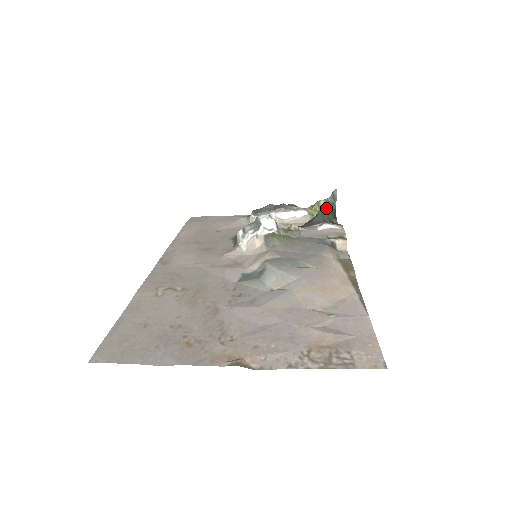
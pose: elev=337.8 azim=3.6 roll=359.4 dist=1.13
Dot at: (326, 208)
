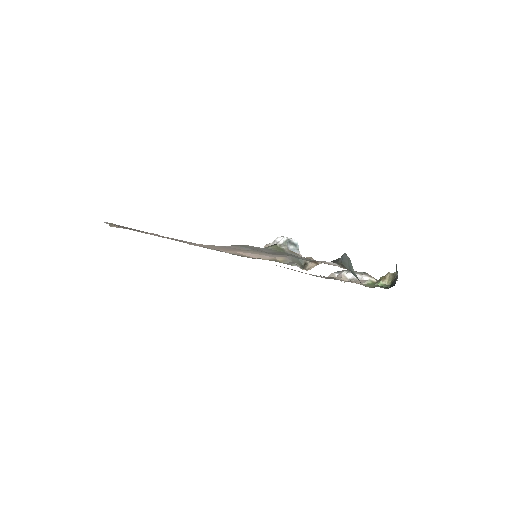
Dot at: (391, 282)
